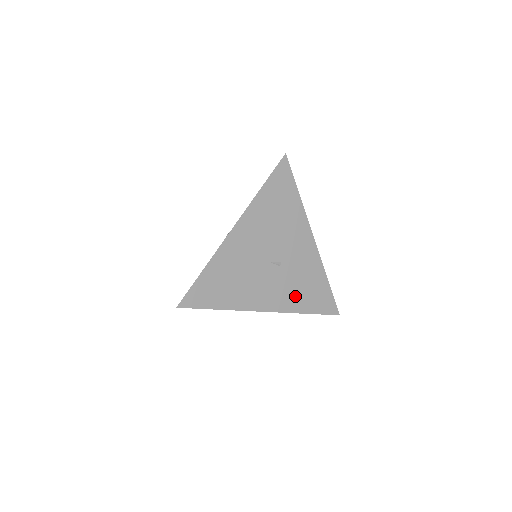
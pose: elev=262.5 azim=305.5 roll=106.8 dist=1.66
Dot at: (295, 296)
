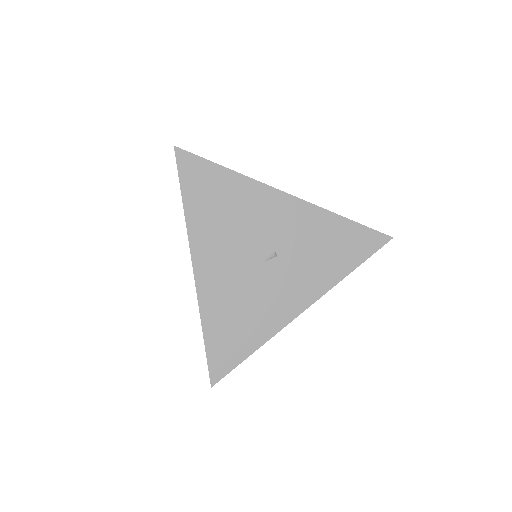
Dot at: (322, 267)
